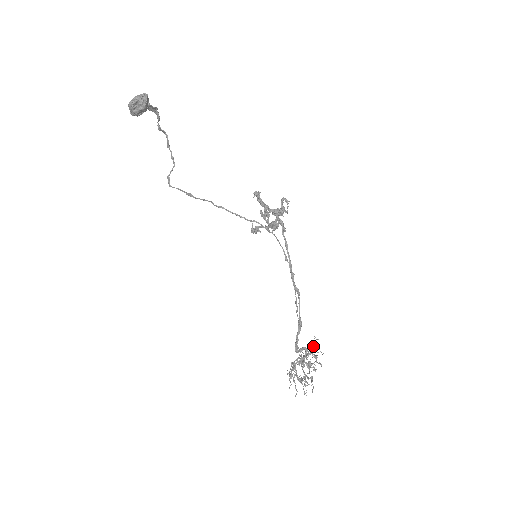
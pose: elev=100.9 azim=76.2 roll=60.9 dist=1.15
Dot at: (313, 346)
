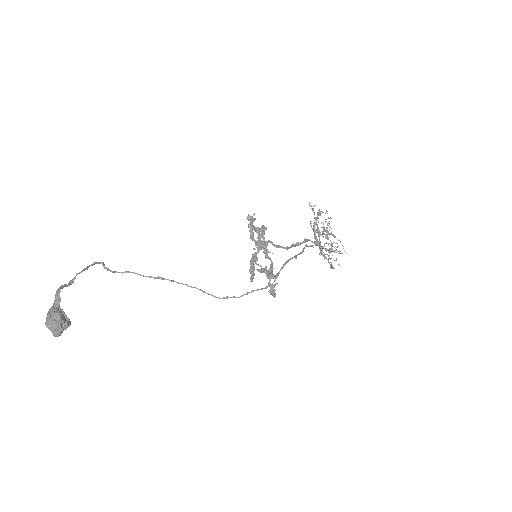
Dot at: (317, 215)
